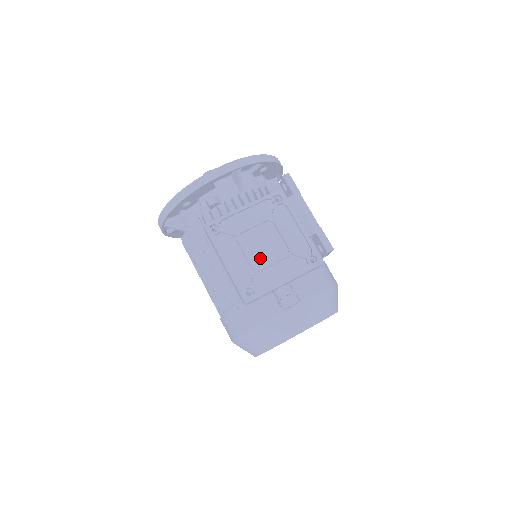
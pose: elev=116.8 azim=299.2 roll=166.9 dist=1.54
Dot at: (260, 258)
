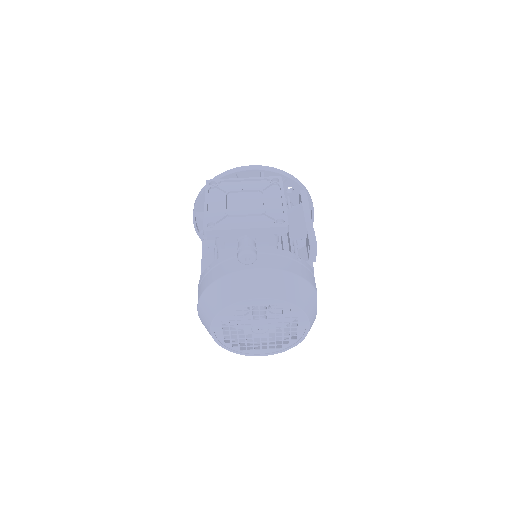
Dot at: (236, 210)
